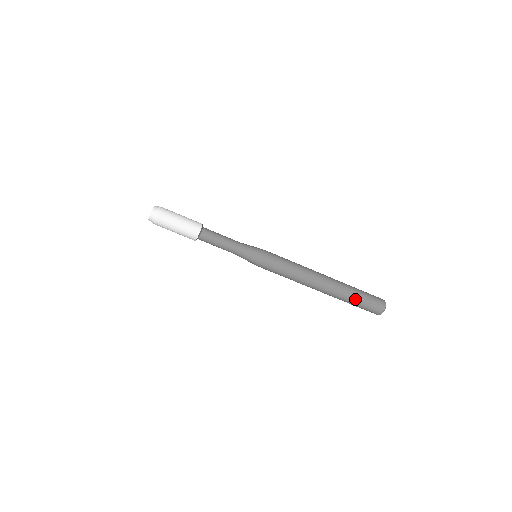
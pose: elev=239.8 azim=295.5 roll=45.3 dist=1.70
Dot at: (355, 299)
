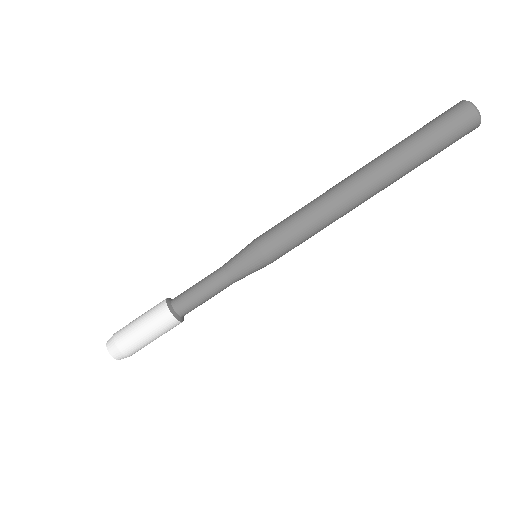
Dot at: (420, 147)
